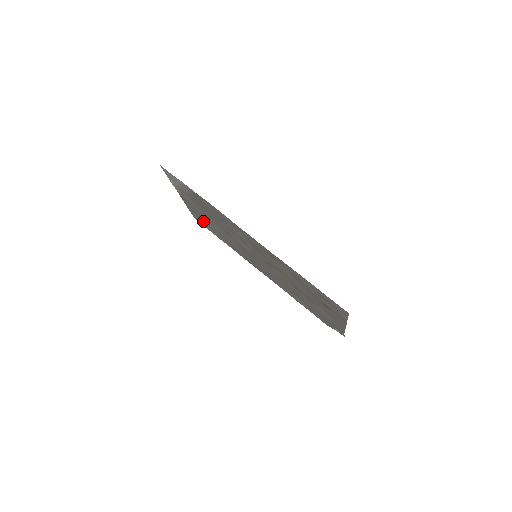
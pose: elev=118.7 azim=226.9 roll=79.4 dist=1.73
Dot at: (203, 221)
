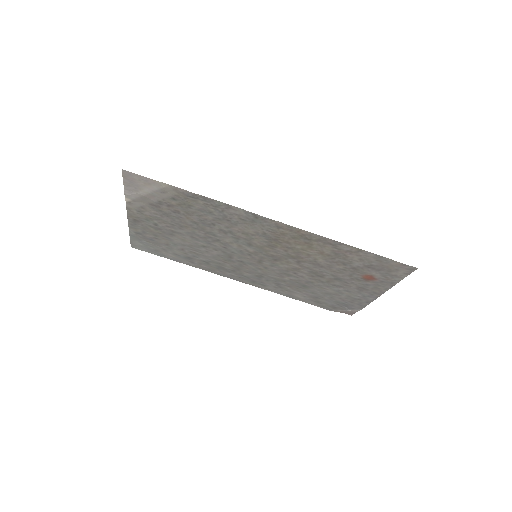
Dot at: (153, 243)
